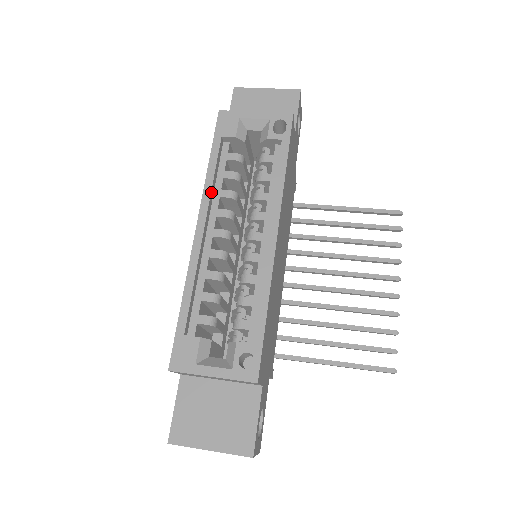
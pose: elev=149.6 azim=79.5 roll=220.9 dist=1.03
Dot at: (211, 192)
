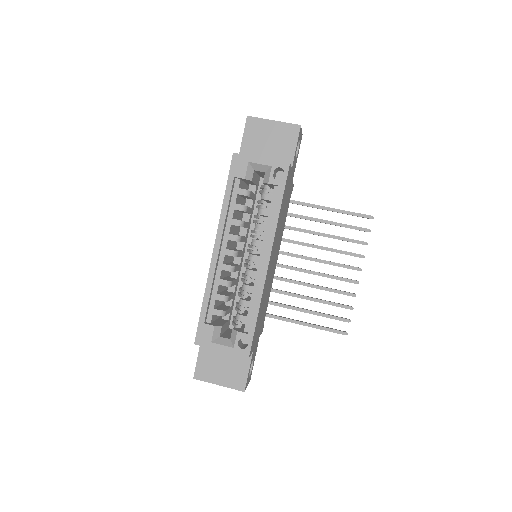
Dot at: (225, 222)
